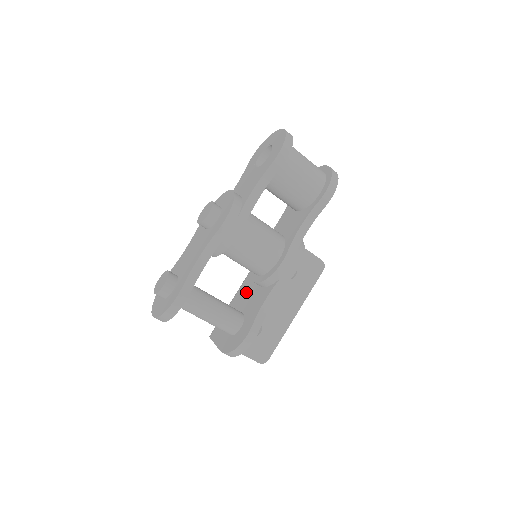
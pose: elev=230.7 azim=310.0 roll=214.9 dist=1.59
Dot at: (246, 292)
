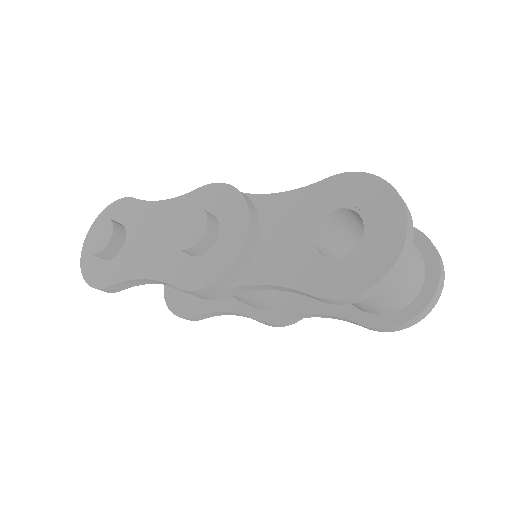
Dot at: occluded
